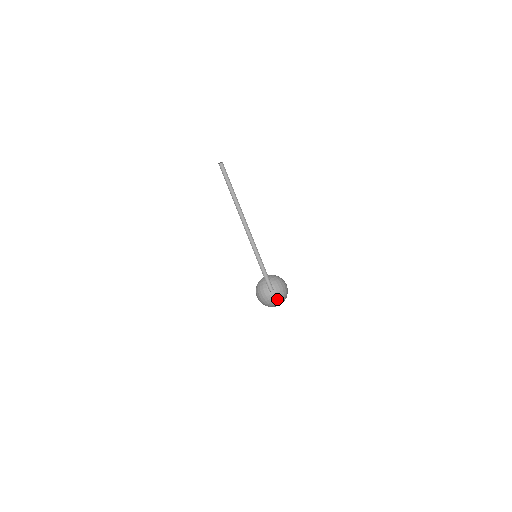
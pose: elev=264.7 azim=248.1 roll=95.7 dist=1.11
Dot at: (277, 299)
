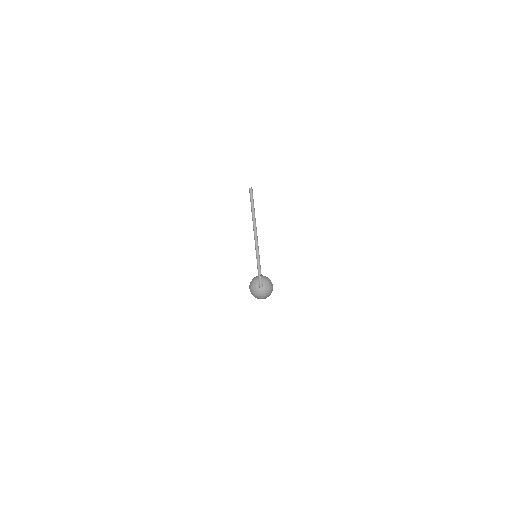
Dot at: (264, 295)
